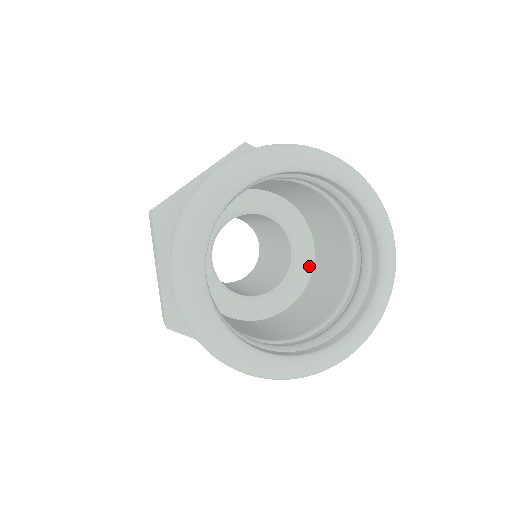
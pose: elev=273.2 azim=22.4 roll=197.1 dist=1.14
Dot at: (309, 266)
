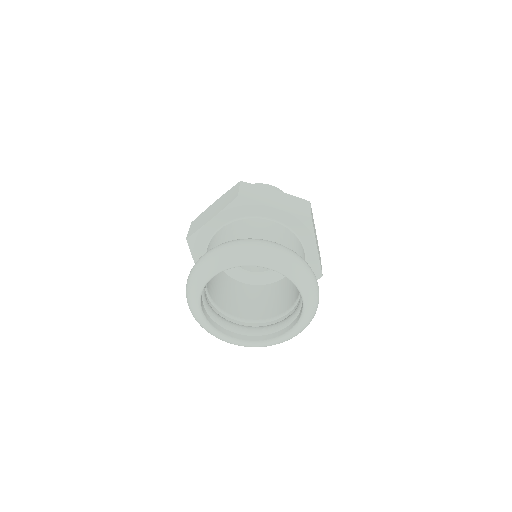
Dot at: (272, 280)
